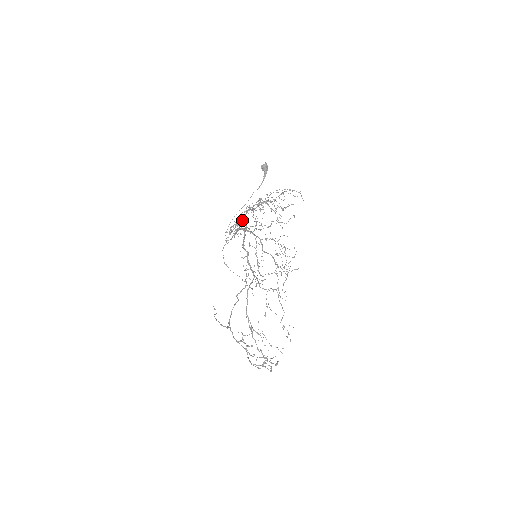
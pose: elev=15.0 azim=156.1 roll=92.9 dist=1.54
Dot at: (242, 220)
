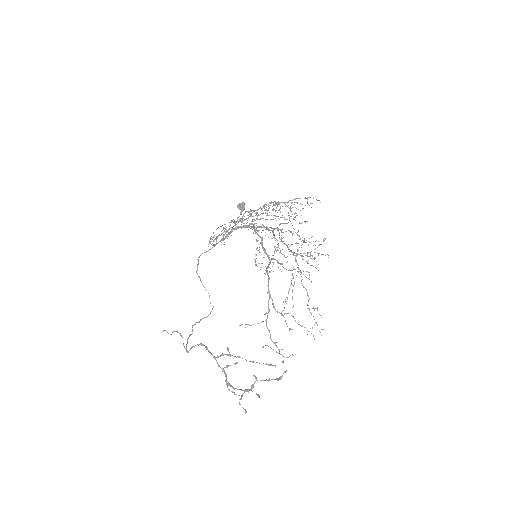
Dot at: (241, 220)
